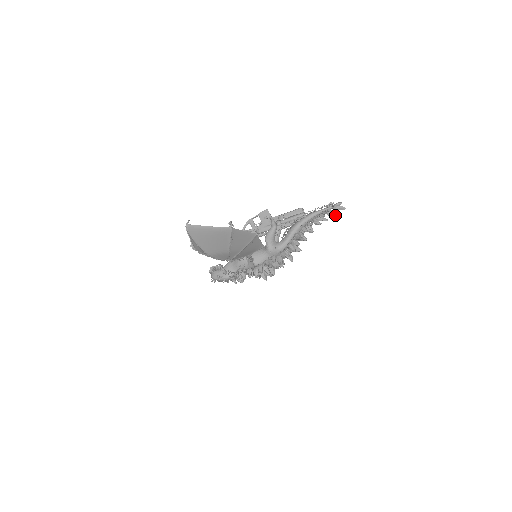
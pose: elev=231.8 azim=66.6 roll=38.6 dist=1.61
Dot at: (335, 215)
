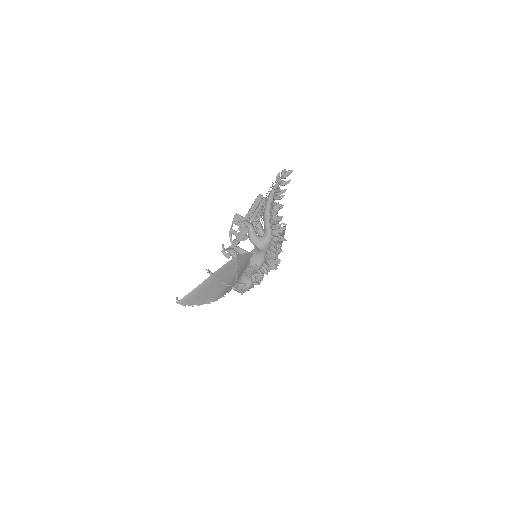
Dot at: (288, 182)
